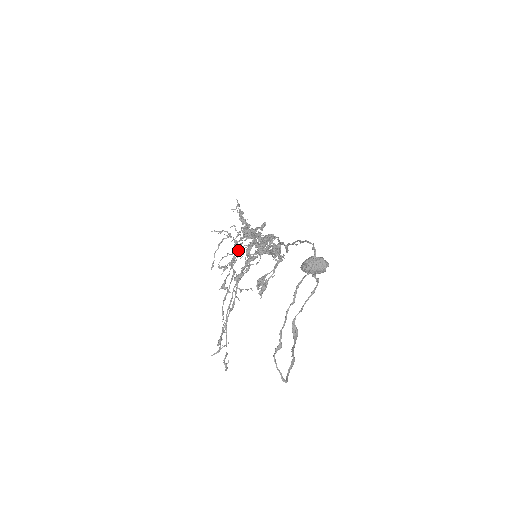
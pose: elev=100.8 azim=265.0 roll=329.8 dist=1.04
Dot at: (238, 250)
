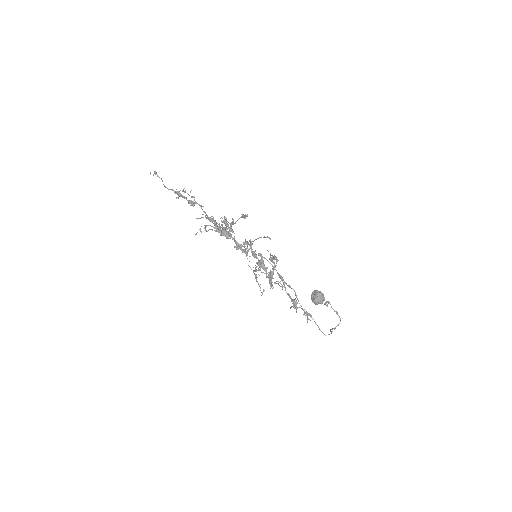
Dot at: occluded
